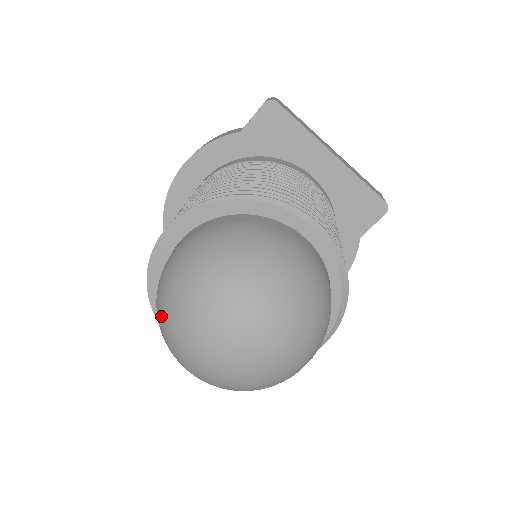
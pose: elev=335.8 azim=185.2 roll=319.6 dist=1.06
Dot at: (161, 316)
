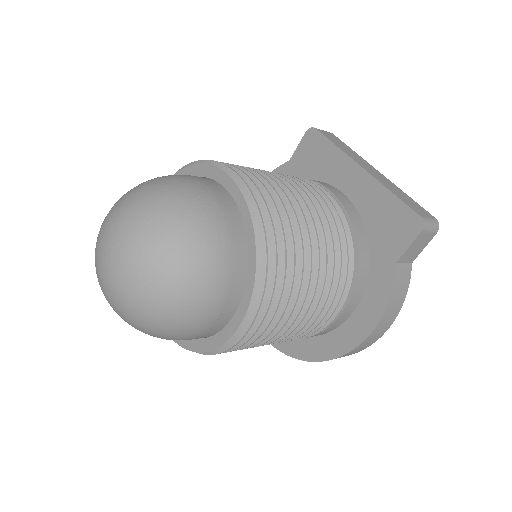
Dot at: occluded
